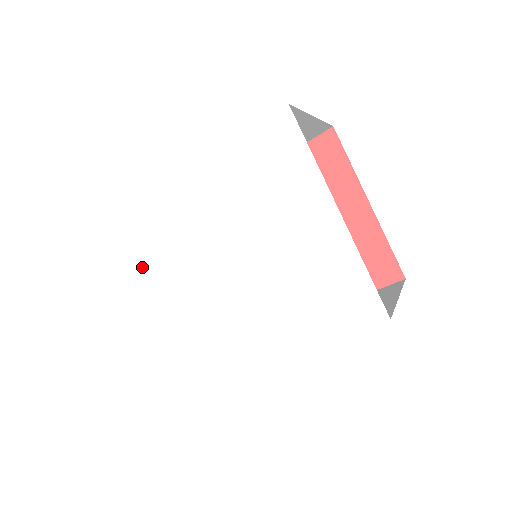
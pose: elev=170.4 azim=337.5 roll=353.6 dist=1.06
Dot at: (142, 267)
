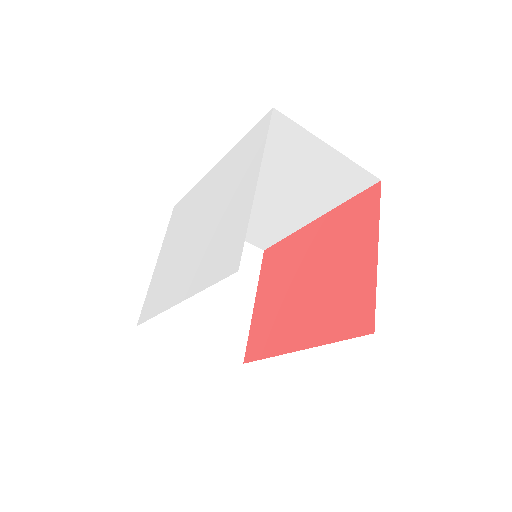
Dot at: (177, 227)
